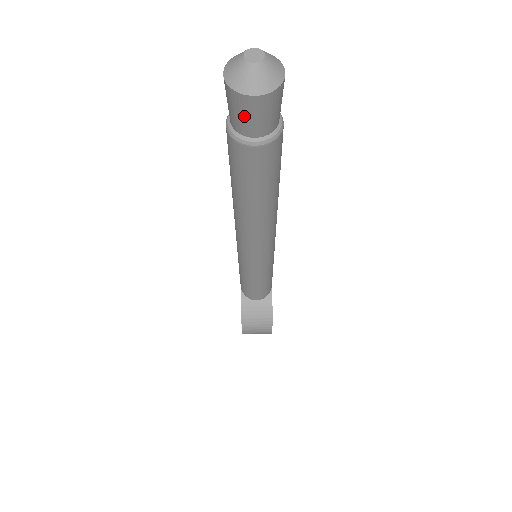
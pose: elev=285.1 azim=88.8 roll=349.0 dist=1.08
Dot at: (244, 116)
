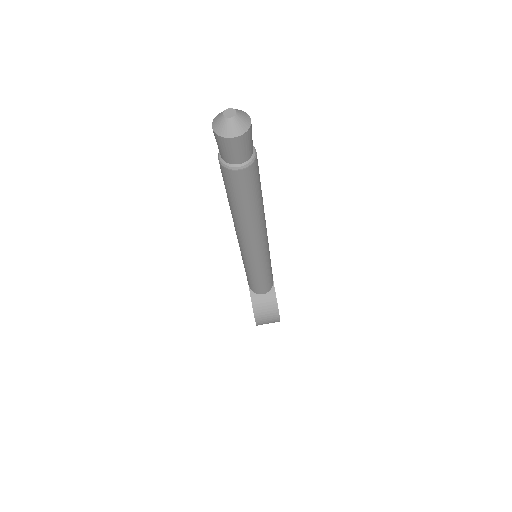
Dot at: (229, 151)
